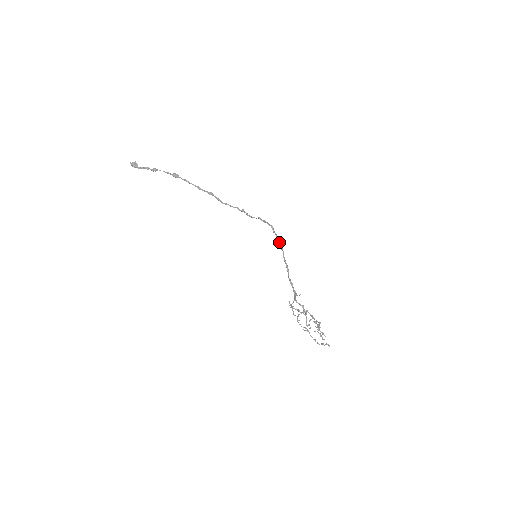
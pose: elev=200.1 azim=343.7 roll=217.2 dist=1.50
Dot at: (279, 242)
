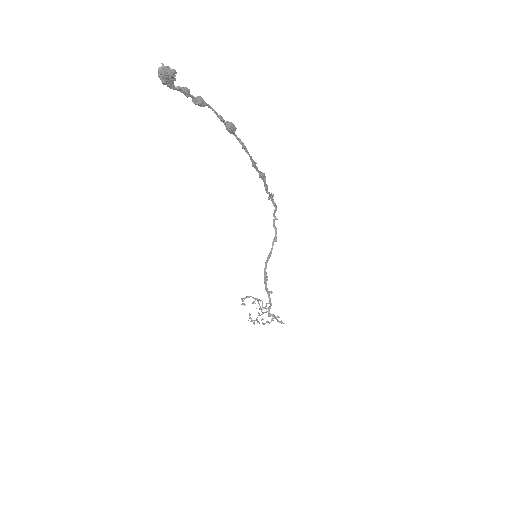
Dot at: (275, 231)
